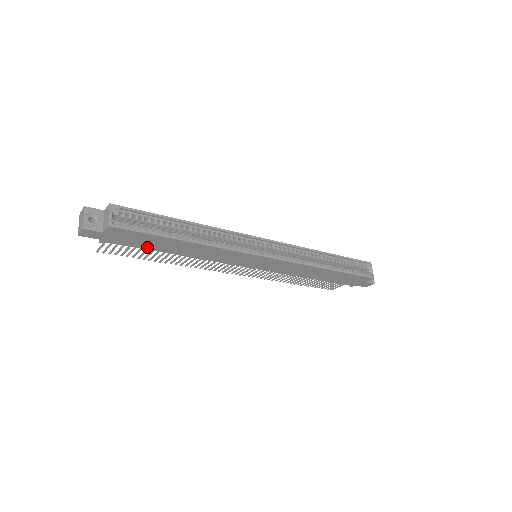
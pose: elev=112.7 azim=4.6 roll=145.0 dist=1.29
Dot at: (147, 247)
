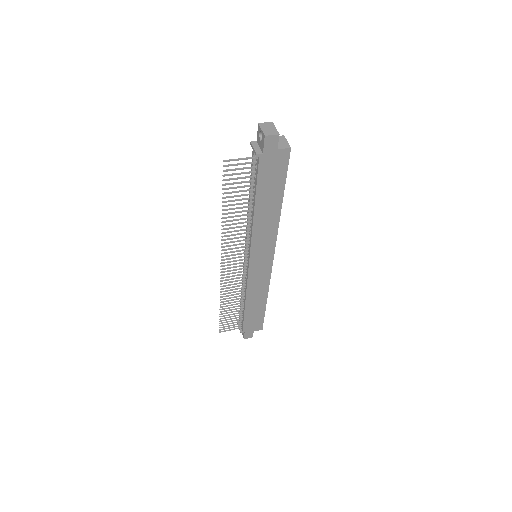
Dot at: (261, 187)
